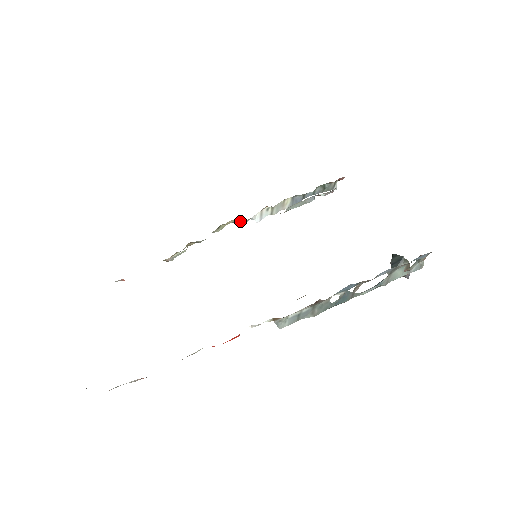
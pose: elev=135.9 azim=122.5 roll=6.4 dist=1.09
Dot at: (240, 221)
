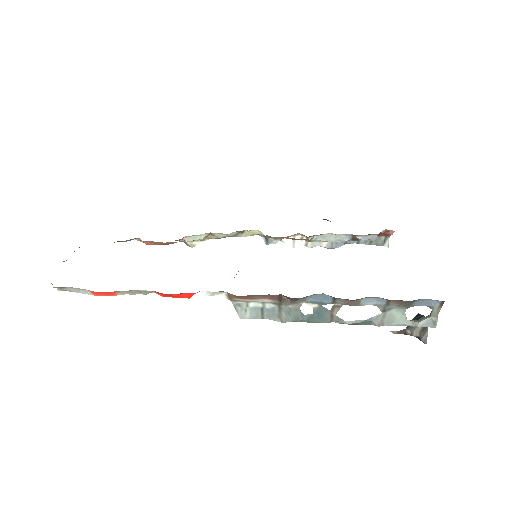
Dot at: (269, 238)
